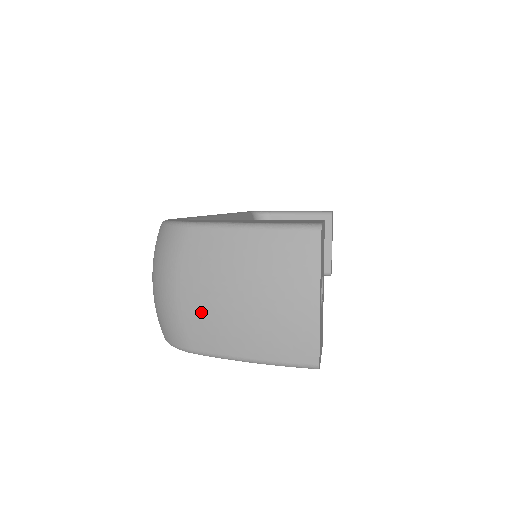
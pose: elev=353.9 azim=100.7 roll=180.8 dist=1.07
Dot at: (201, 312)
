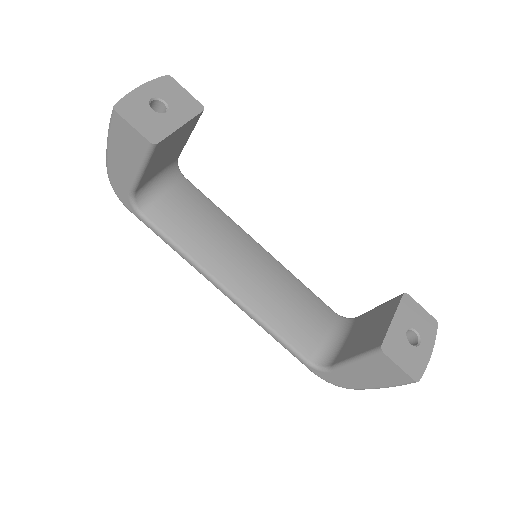
Dot at: occluded
